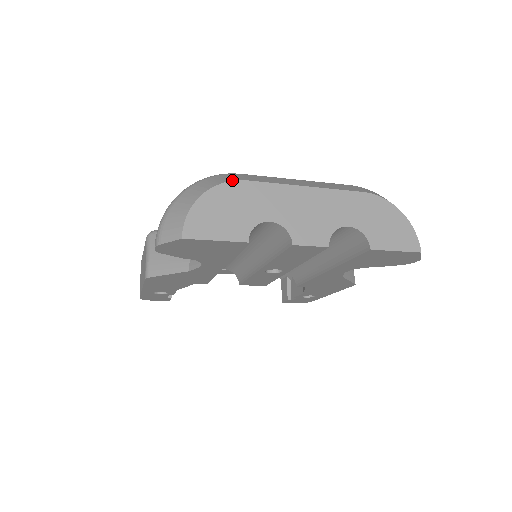
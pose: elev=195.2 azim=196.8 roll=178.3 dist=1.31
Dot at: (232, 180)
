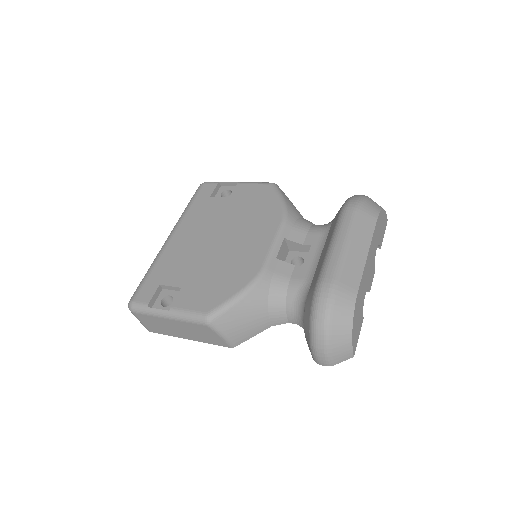
Dot at: (355, 301)
